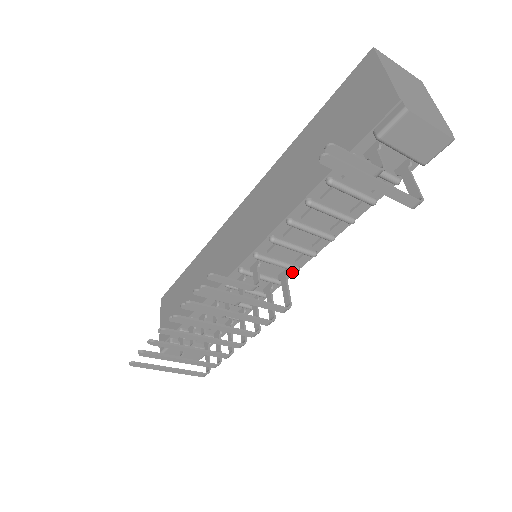
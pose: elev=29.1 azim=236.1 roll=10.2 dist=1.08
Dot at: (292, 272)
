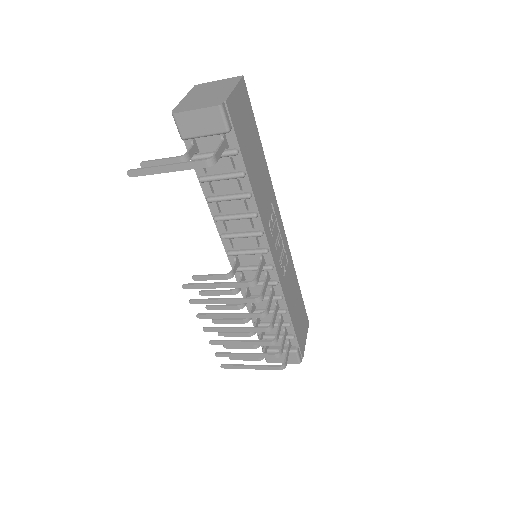
Dot at: (269, 255)
